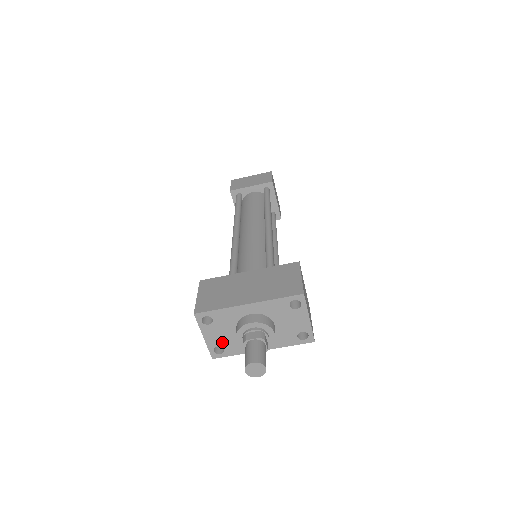
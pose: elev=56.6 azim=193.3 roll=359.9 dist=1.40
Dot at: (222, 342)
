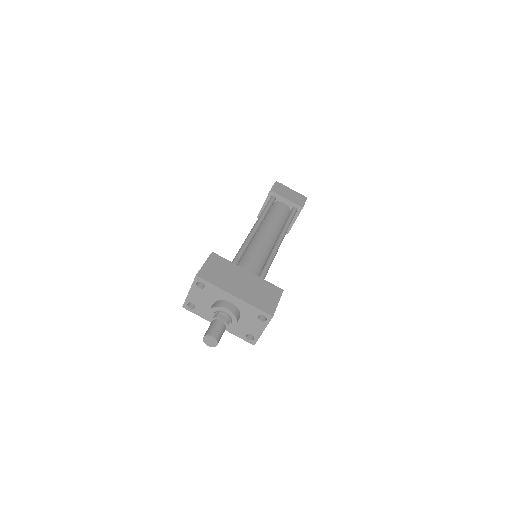
Dot at: (198, 303)
